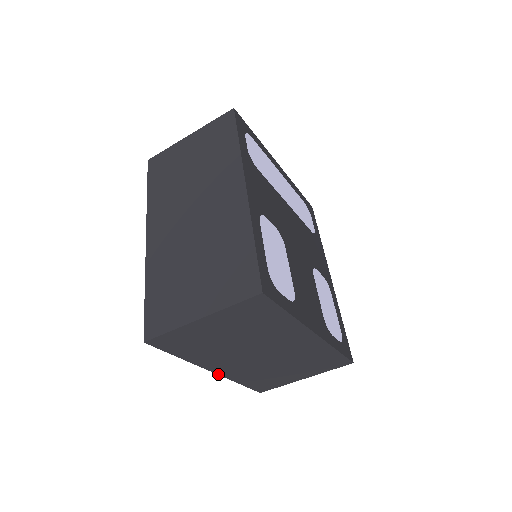
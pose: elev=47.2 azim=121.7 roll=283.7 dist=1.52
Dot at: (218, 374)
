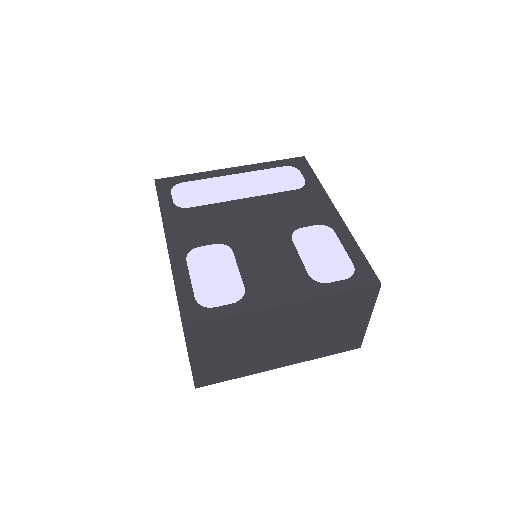
Dot at: occluded
